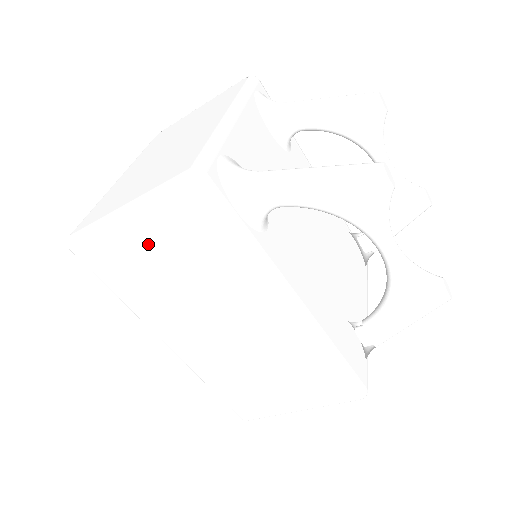
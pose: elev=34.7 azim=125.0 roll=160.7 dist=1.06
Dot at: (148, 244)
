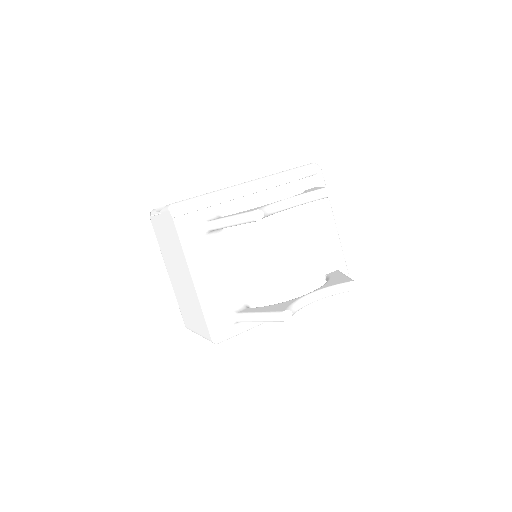
Dot at: occluded
